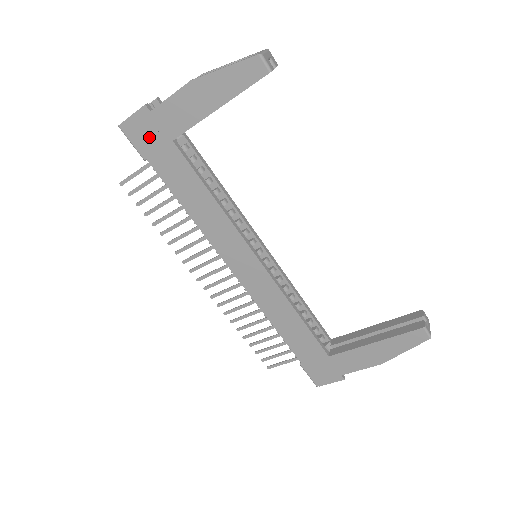
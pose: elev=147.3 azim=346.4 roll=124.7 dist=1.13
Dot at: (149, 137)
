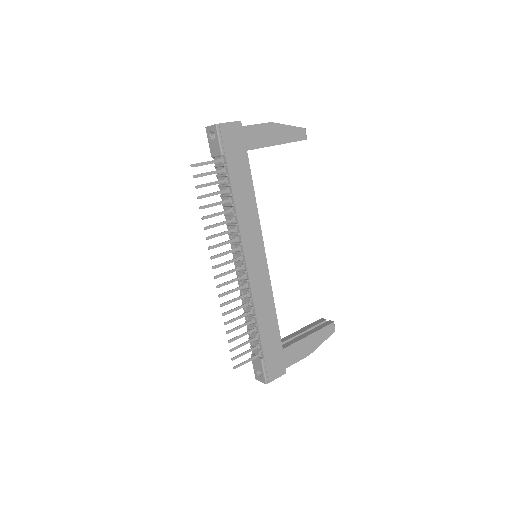
Dot at: (234, 141)
